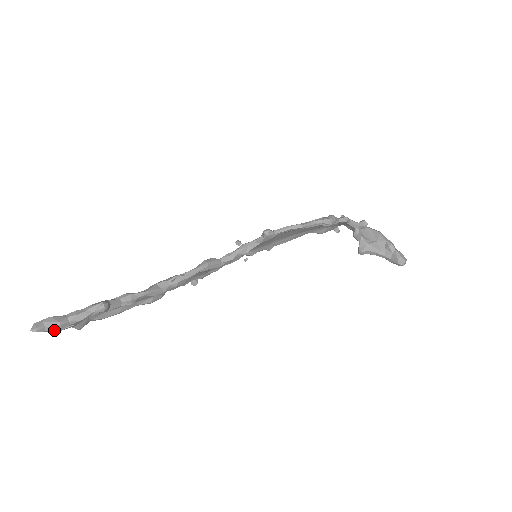
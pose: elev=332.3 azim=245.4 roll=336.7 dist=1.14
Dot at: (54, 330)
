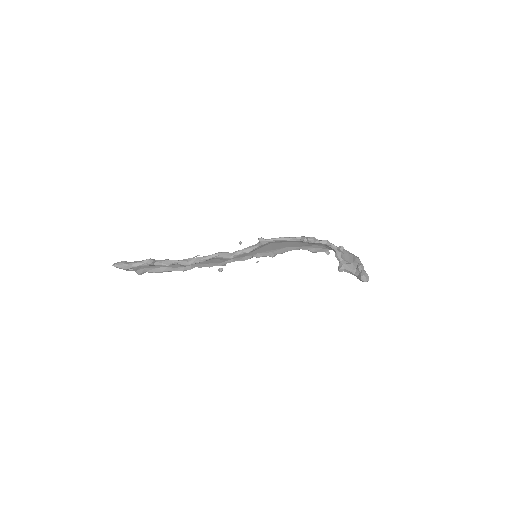
Dot at: (124, 268)
